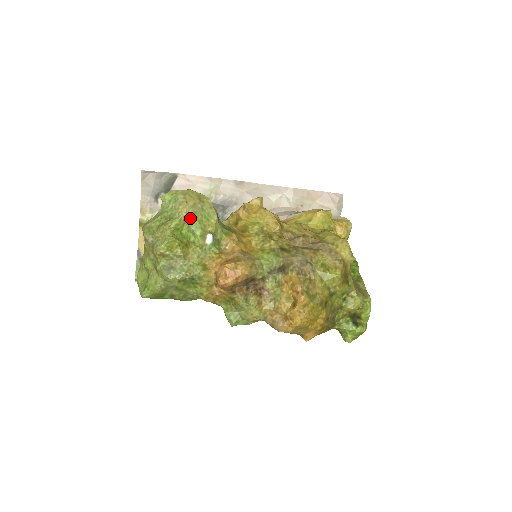
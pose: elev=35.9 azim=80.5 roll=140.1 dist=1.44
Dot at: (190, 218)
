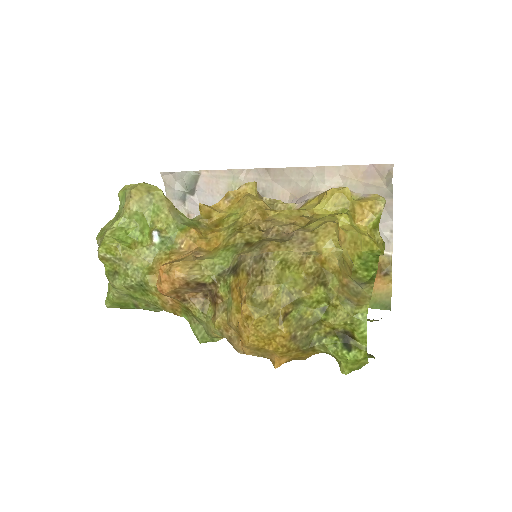
Dot at: (136, 215)
